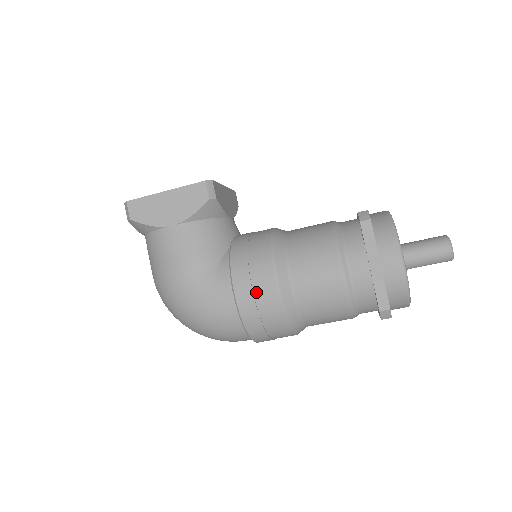
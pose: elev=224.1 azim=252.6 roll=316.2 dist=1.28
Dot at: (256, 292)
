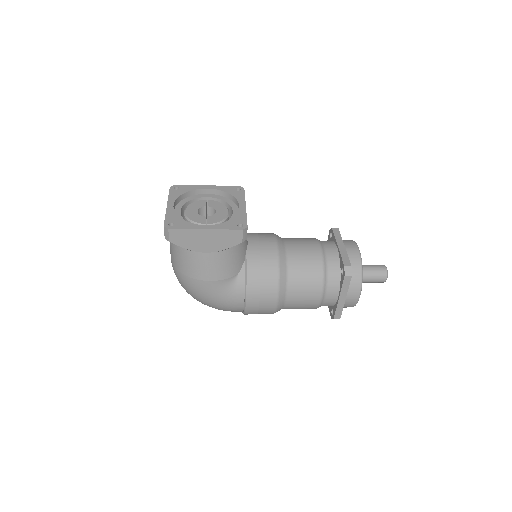
Dot at: (261, 304)
